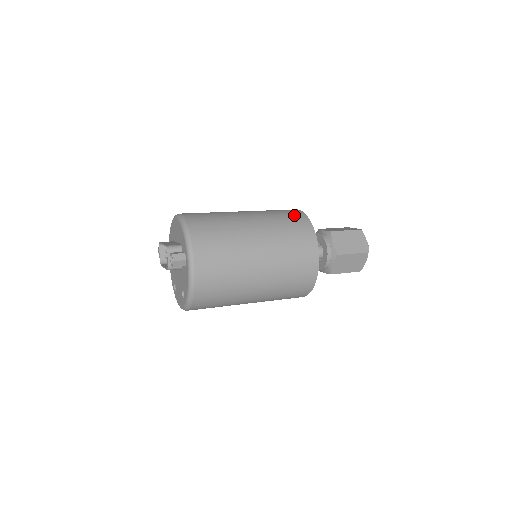
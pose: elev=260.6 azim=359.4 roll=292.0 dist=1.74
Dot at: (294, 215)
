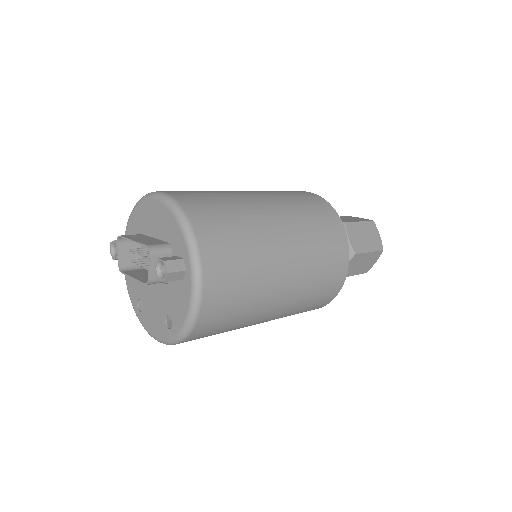
Dot at: (313, 200)
